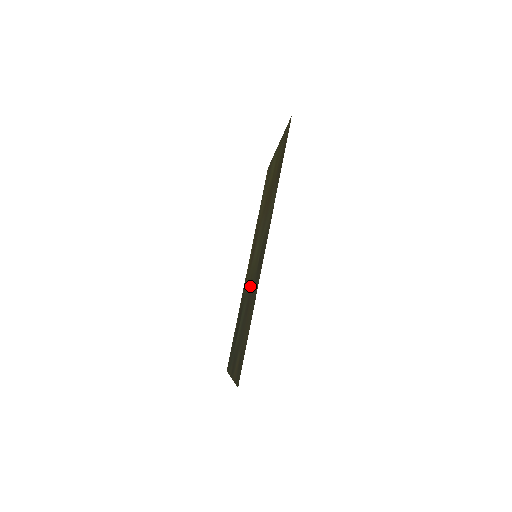
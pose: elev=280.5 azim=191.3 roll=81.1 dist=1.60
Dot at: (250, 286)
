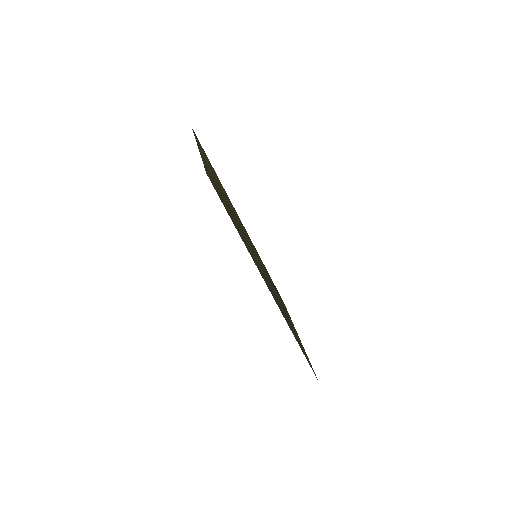
Dot at: occluded
